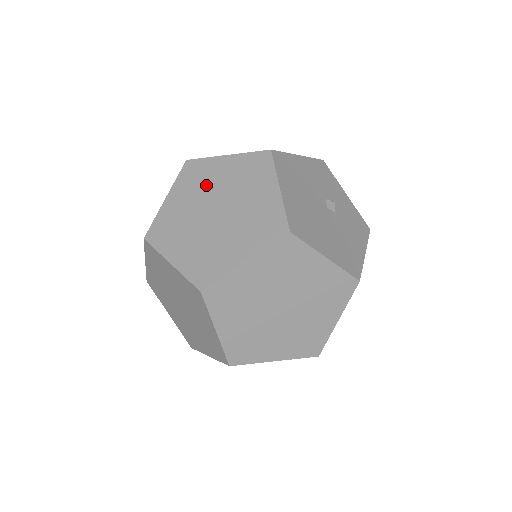
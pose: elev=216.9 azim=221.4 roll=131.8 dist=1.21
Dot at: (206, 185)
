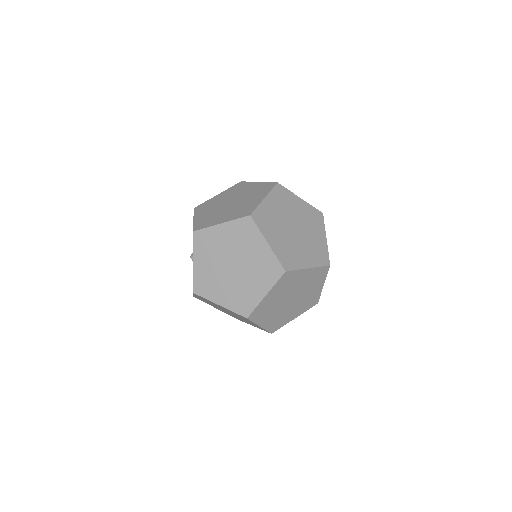
Dot at: (289, 208)
